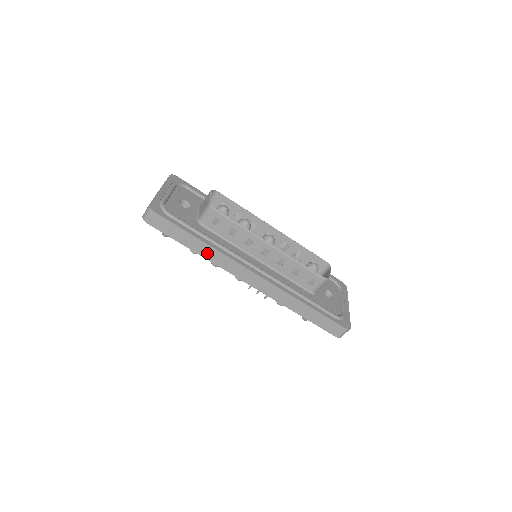
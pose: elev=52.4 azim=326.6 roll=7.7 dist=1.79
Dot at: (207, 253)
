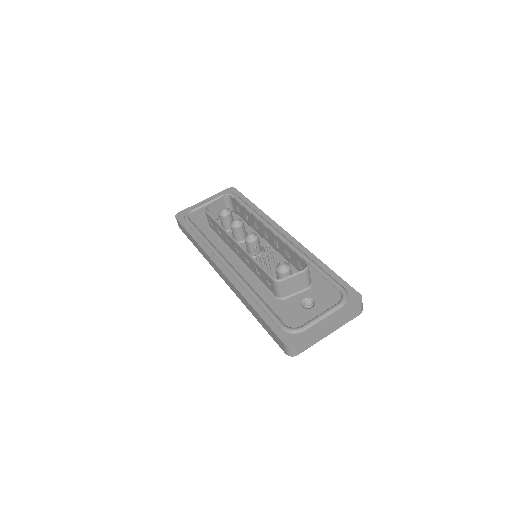
Dot at: (201, 250)
